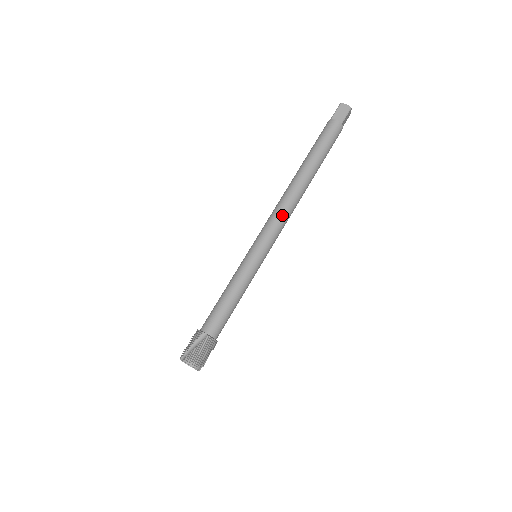
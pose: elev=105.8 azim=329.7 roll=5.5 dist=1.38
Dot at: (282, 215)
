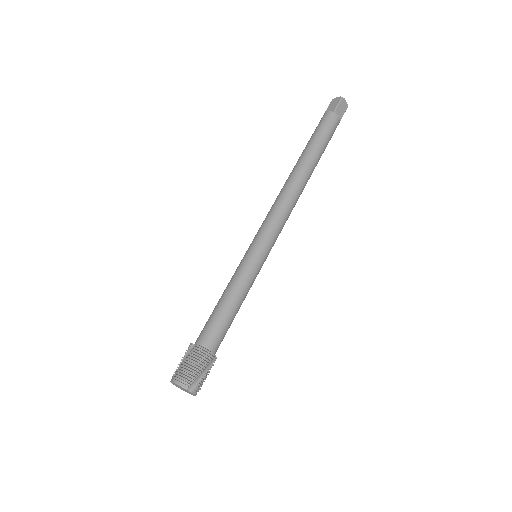
Dot at: (277, 207)
